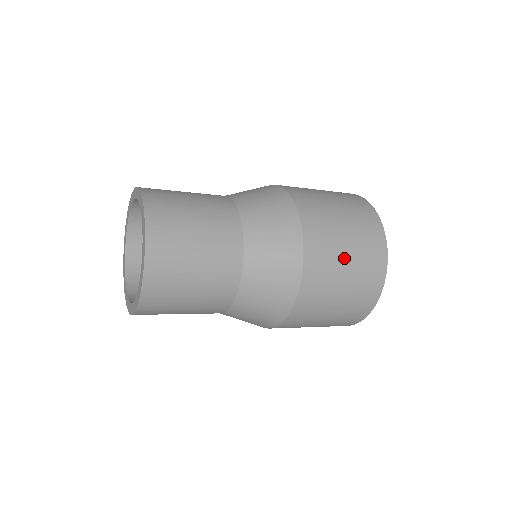
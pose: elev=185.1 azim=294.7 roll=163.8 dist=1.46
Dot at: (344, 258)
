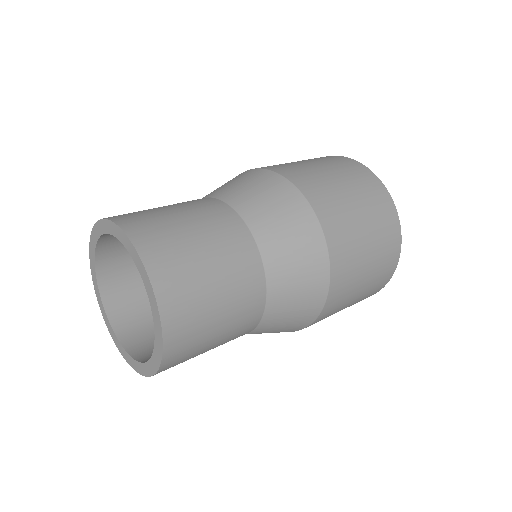
Dot at: (349, 199)
